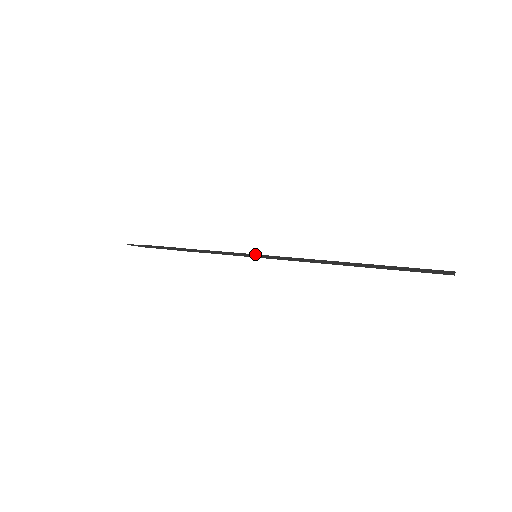
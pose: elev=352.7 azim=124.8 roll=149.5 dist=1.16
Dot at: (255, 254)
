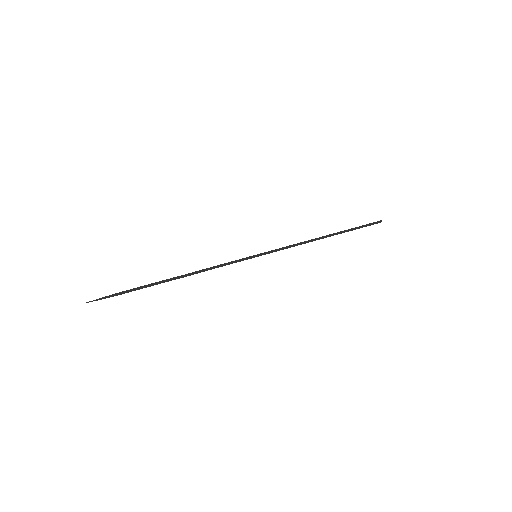
Dot at: (255, 255)
